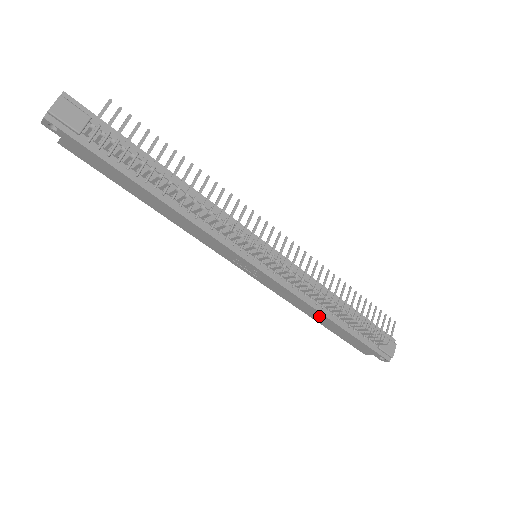
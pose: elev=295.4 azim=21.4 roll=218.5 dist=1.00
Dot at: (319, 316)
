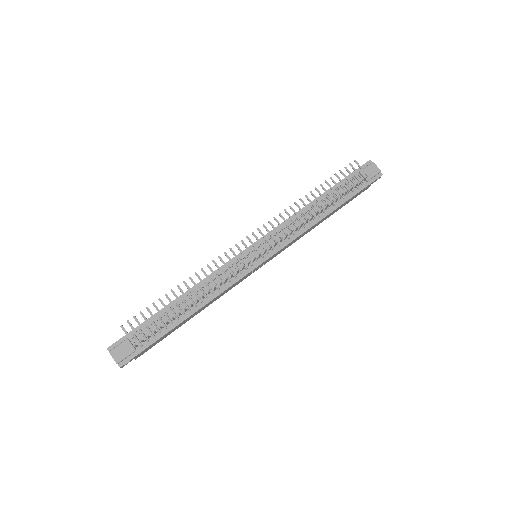
Dot at: (320, 222)
